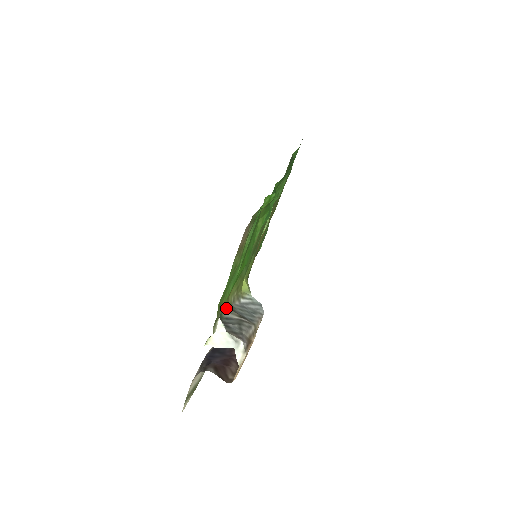
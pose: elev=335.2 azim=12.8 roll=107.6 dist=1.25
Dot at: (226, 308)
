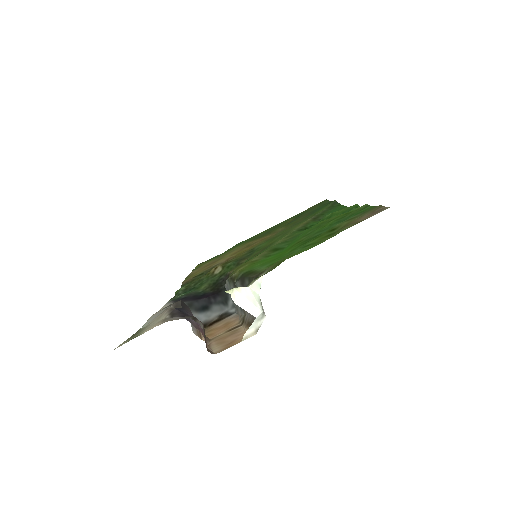
Dot at: (233, 276)
